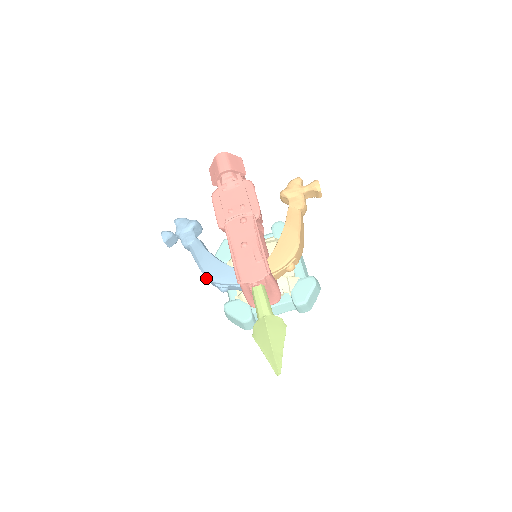
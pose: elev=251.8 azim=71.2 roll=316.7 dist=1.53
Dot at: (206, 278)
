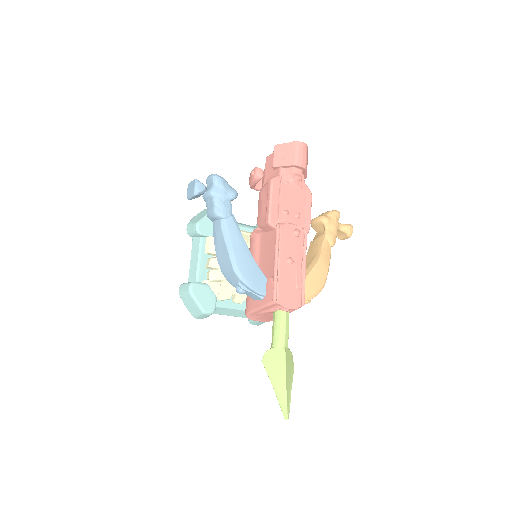
Dot at: (232, 270)
